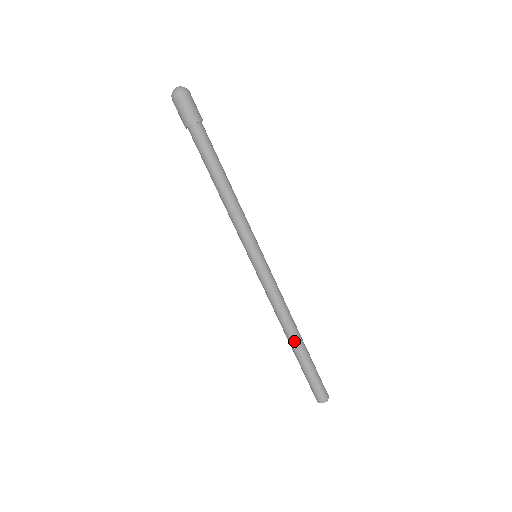
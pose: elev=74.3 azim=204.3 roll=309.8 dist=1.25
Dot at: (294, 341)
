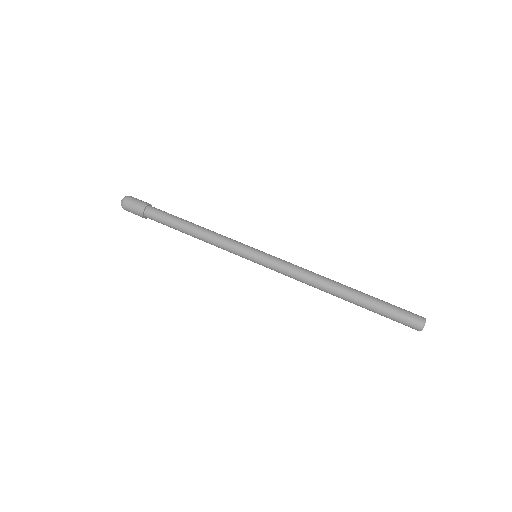
Dot at: (346, 286)
